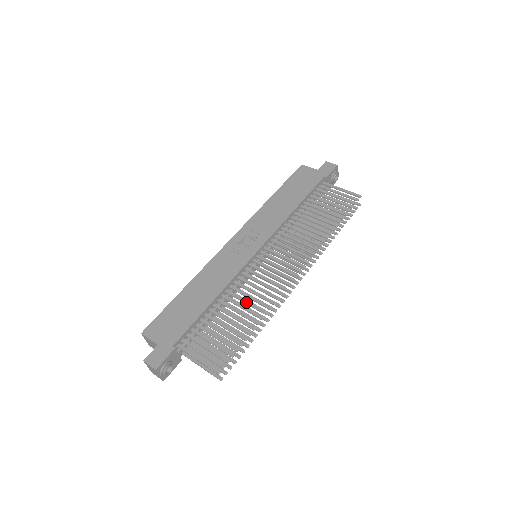
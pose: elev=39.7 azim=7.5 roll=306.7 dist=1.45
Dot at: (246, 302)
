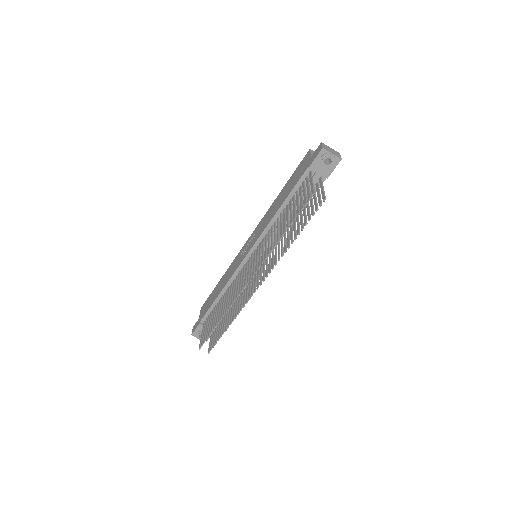
Dot at: (227, 299)
